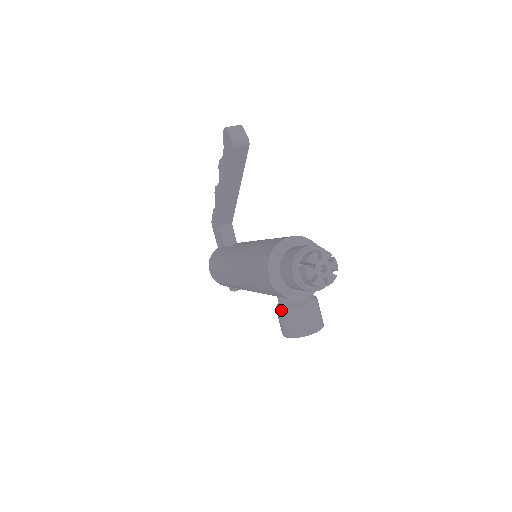
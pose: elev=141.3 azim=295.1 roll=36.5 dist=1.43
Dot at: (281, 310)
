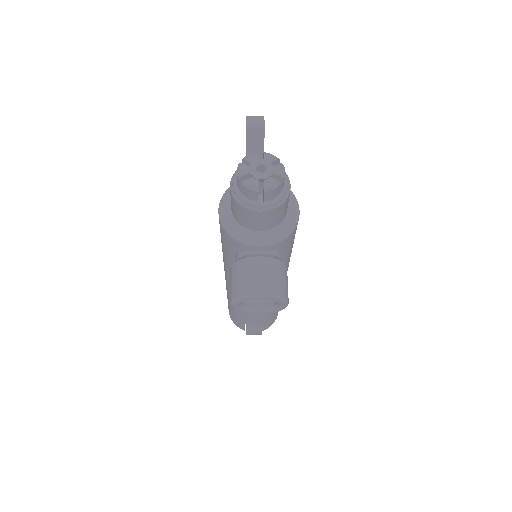
Dot at: (231, 265)
